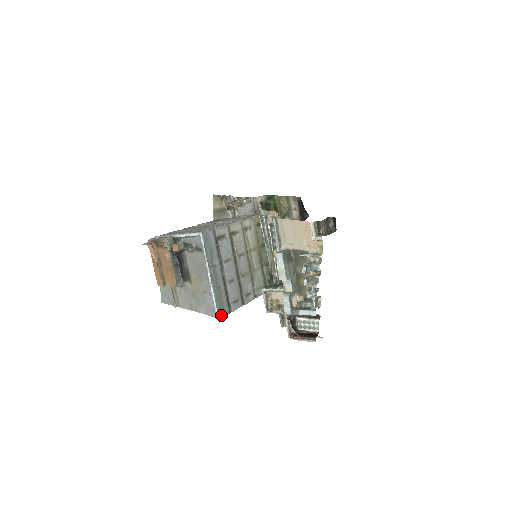
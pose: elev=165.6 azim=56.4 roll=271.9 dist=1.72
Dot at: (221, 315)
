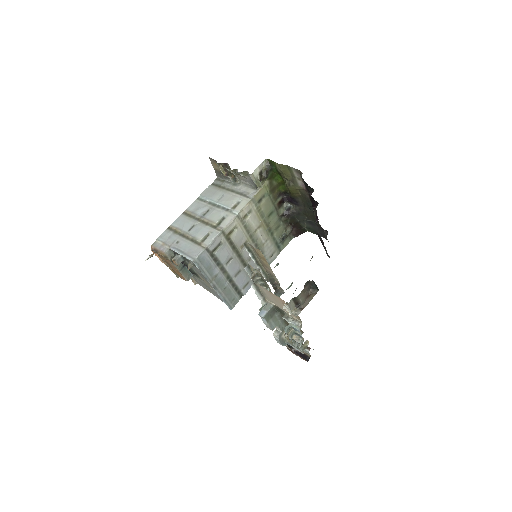
Dot at: (233, 305)
